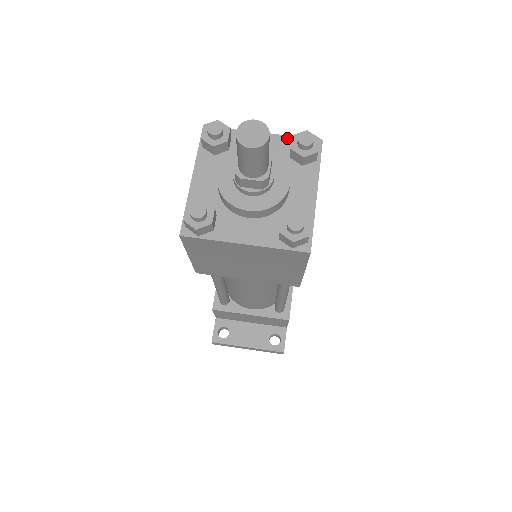
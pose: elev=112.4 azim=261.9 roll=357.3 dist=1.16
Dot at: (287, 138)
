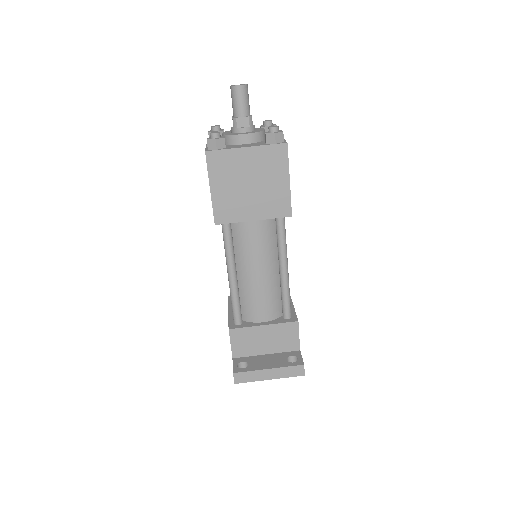
Dot at: occluded
